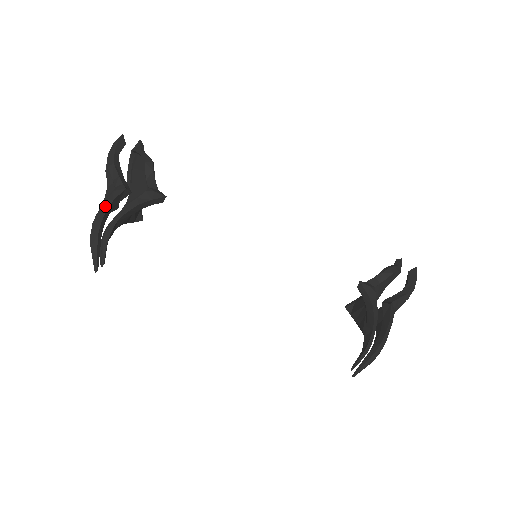
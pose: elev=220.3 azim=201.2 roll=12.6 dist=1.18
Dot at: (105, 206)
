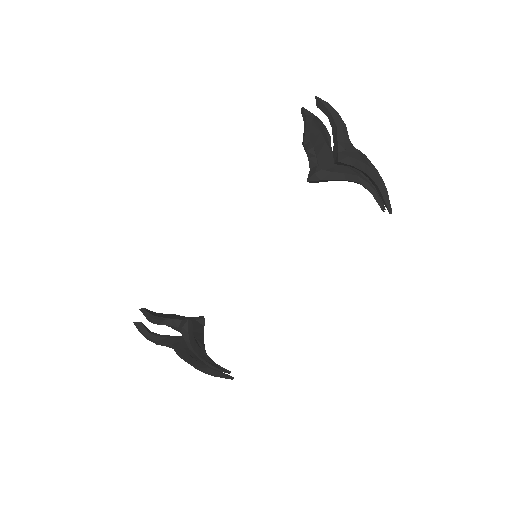
Dot at: occluded
